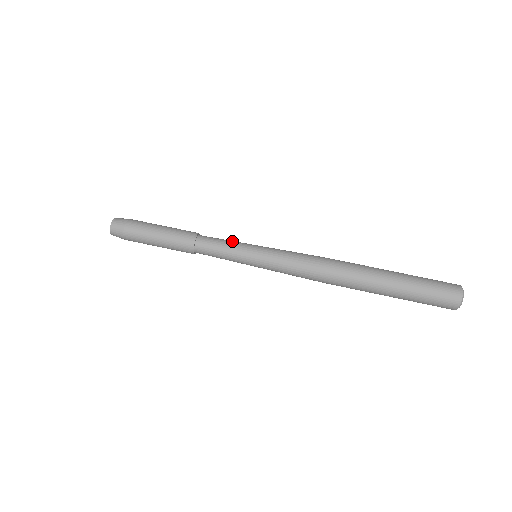
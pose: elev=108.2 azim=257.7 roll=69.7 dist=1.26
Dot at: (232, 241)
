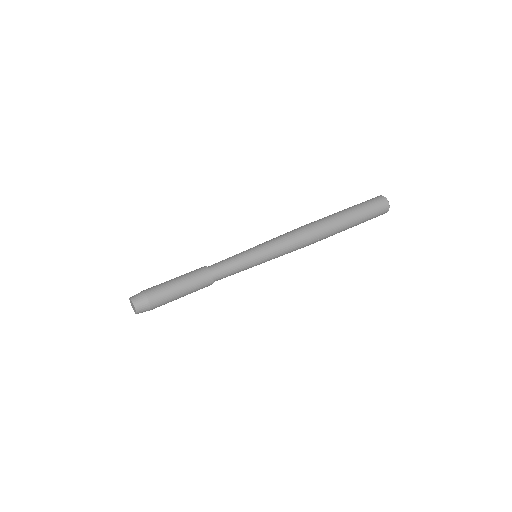
Dot at: (232, 256)
